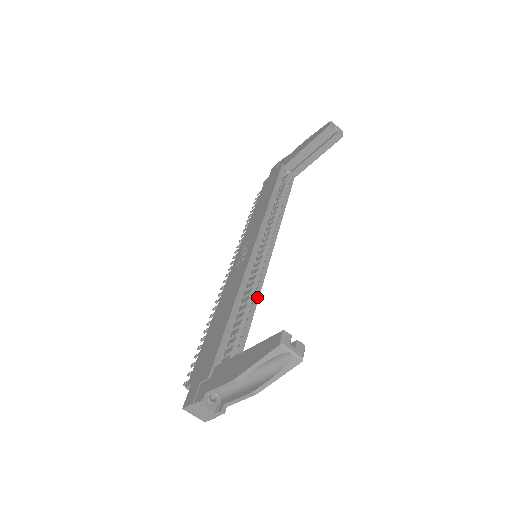
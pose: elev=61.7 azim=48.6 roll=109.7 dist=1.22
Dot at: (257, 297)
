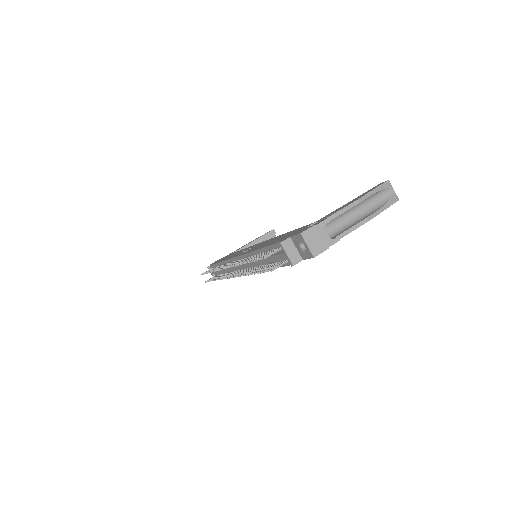
Dot at: occluded
